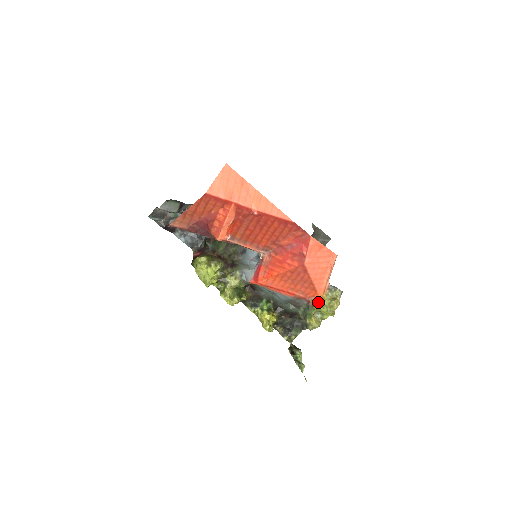
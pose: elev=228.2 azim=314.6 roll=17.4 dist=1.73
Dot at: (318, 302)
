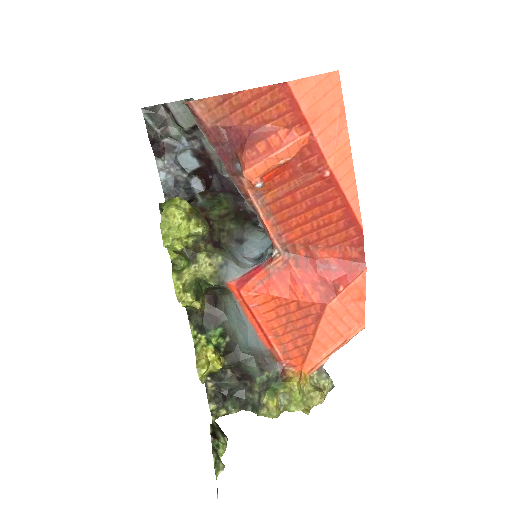
Dot at: (297, 379)
